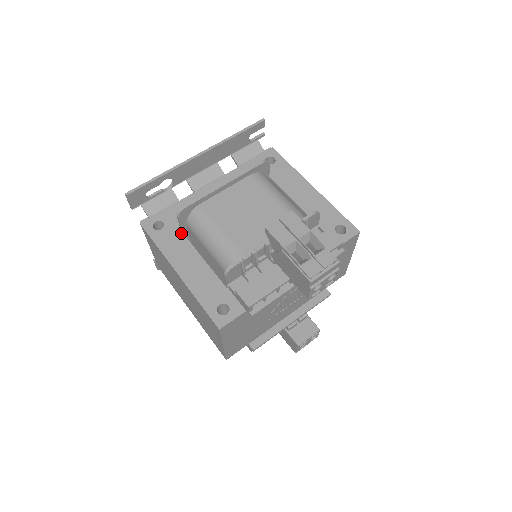
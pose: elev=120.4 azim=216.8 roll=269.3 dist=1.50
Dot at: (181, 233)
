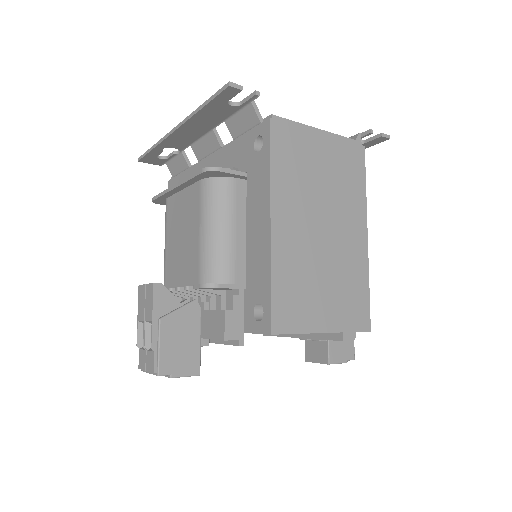
Dot at: occluded
